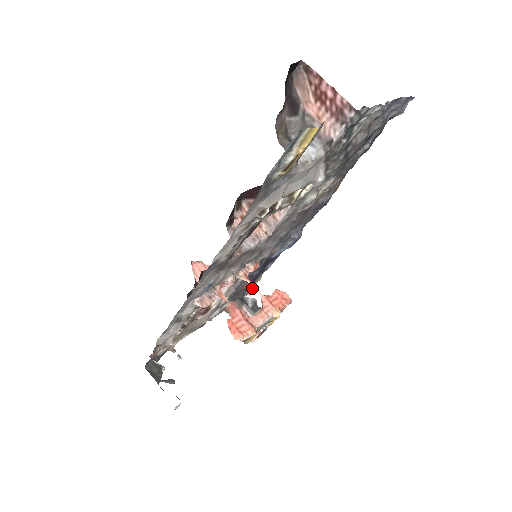
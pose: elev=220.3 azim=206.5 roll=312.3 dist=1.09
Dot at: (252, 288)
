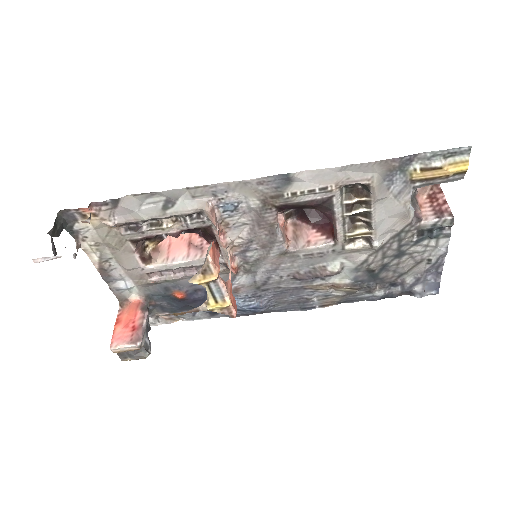
Dot at: (154, 321)
